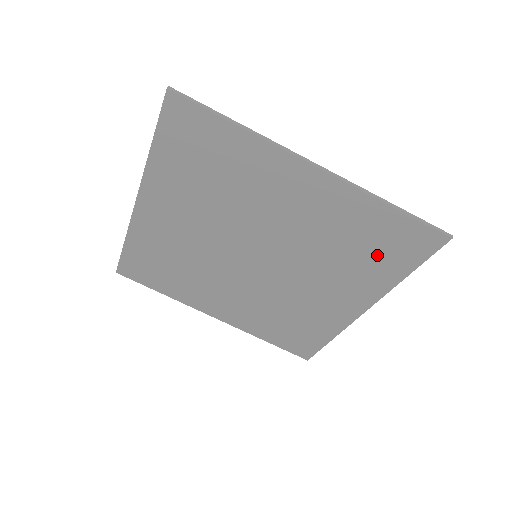
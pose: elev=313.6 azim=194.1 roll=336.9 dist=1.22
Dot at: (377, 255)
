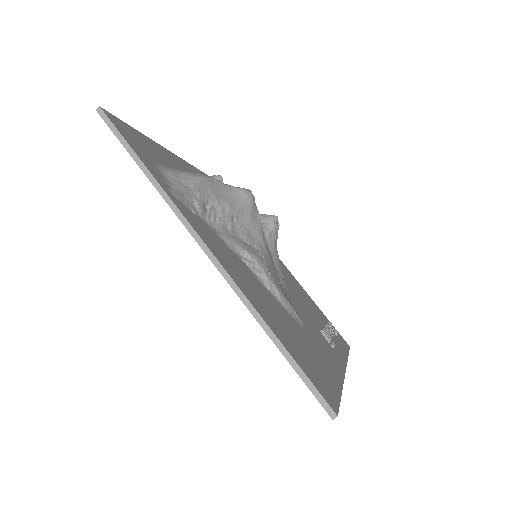
Dot at: occluded
